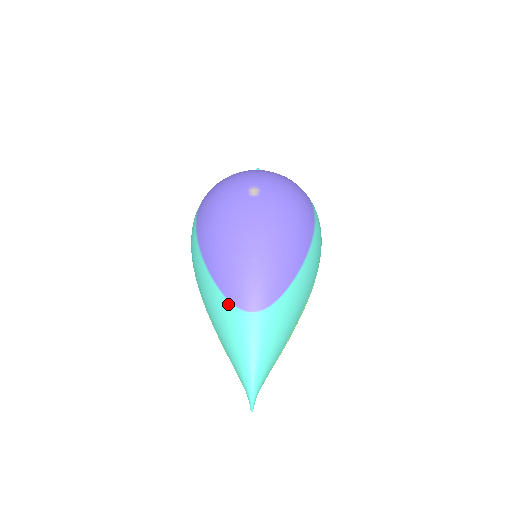
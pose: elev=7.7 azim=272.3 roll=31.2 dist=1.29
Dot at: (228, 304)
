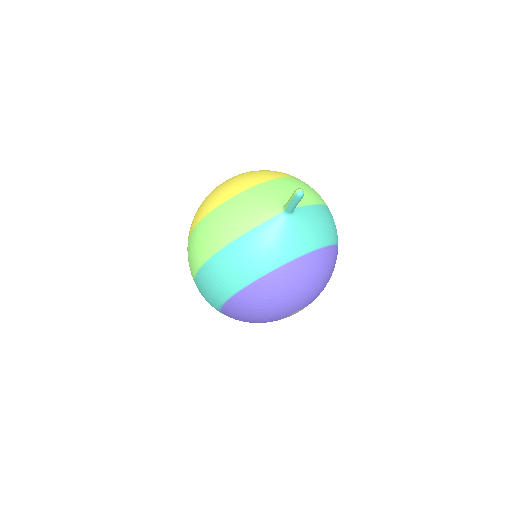
Dot at: occluded
